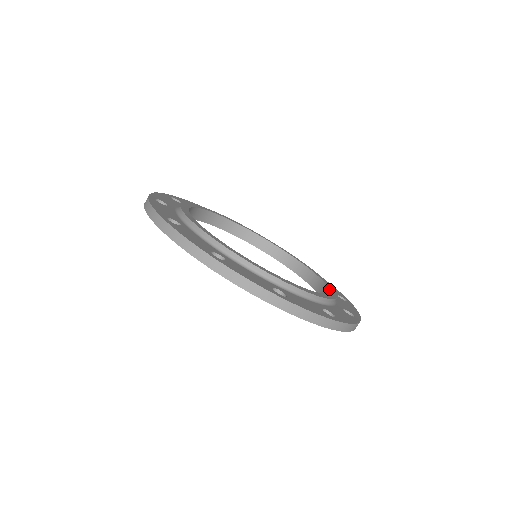
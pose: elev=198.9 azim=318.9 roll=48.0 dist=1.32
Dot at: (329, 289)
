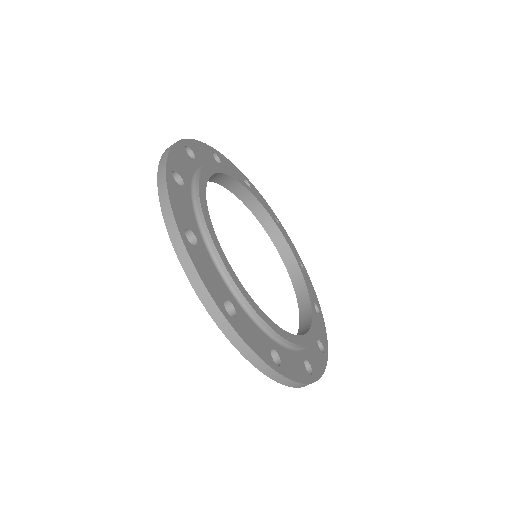
Dot at: (308, 331)
